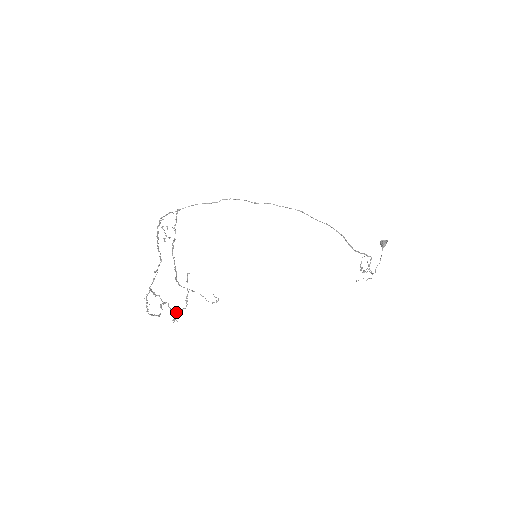
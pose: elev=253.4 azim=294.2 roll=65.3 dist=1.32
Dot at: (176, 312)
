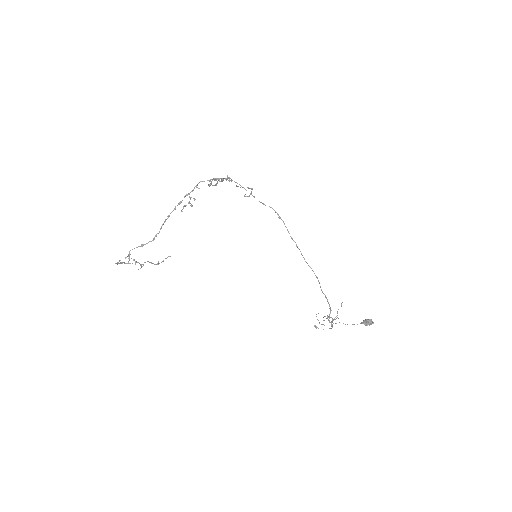
Dot at: occluded
